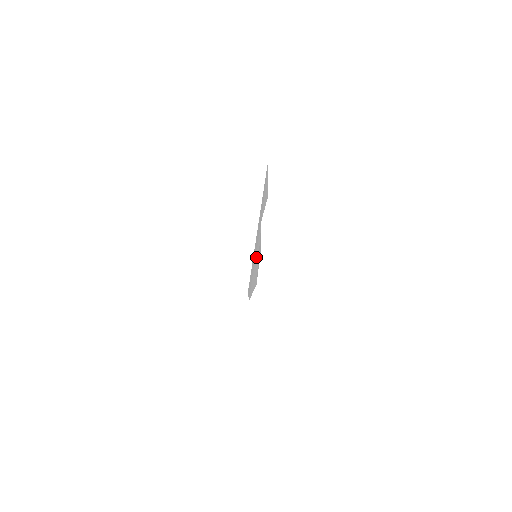
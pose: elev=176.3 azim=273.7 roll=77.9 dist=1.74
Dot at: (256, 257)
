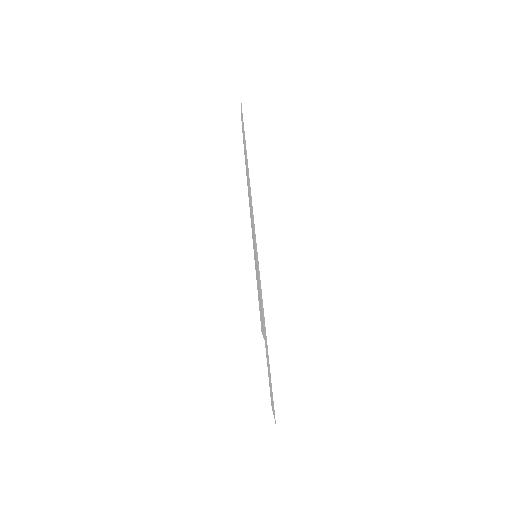
Dot at: (256, 265)
